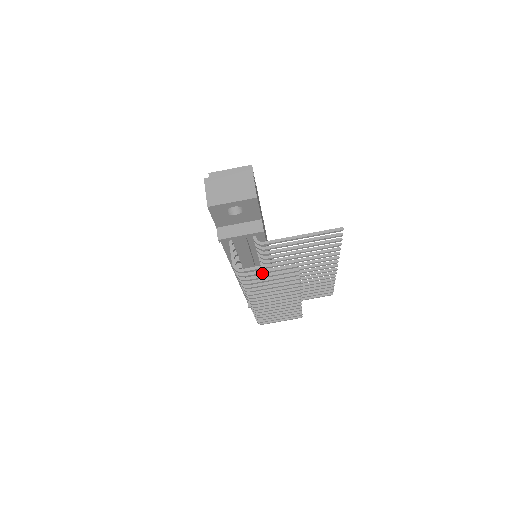
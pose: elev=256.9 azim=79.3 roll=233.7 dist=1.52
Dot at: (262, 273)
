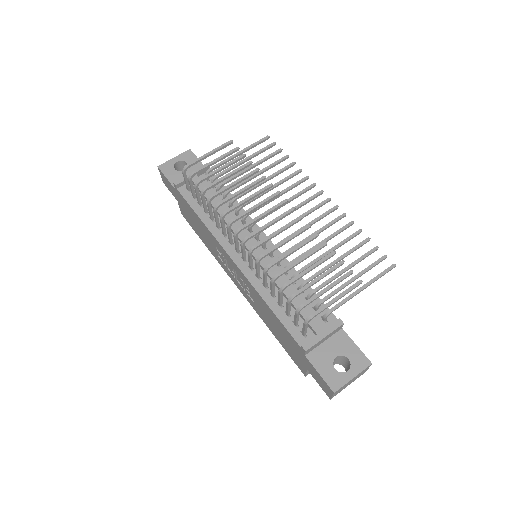
Dot at: (209, 164)
